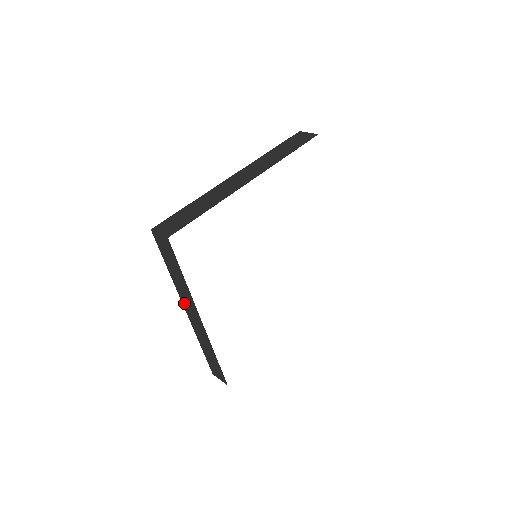
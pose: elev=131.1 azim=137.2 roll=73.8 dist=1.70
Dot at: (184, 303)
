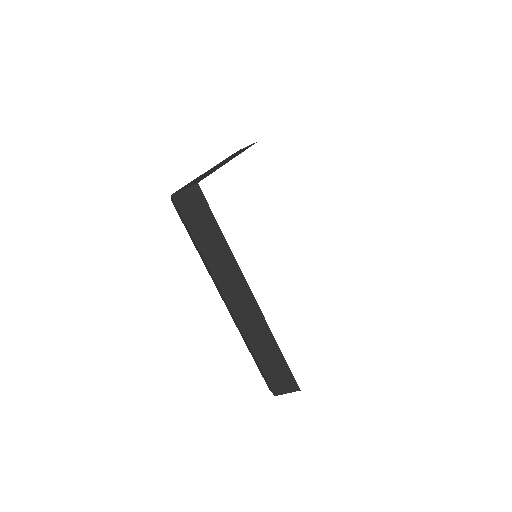
Dot at: (223, 287)
